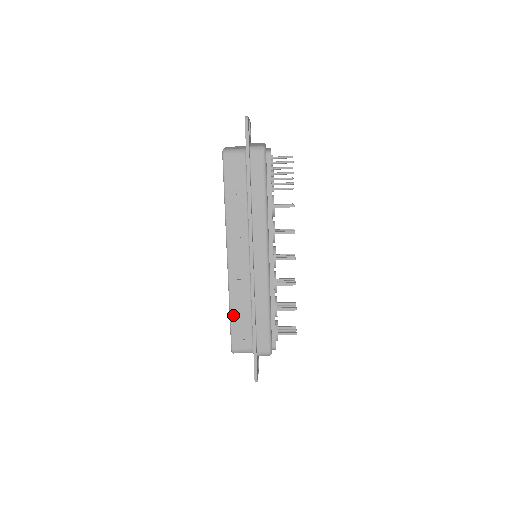
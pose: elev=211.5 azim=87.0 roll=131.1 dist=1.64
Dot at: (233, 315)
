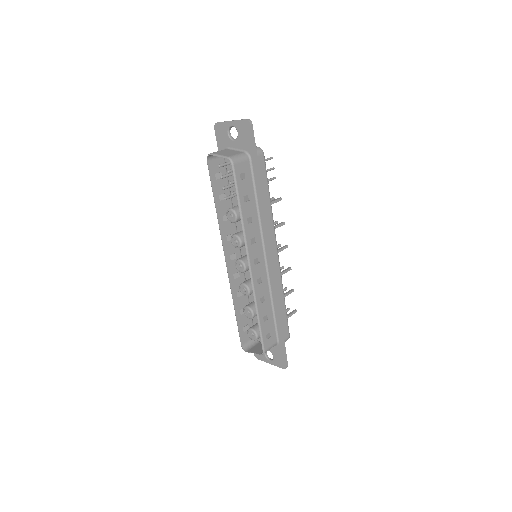
Dot at: (261, 319)
